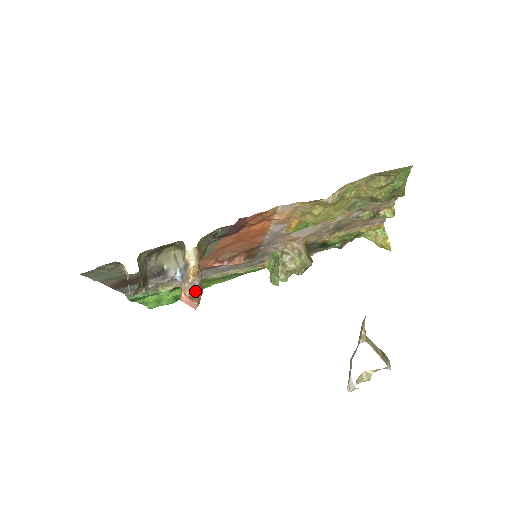
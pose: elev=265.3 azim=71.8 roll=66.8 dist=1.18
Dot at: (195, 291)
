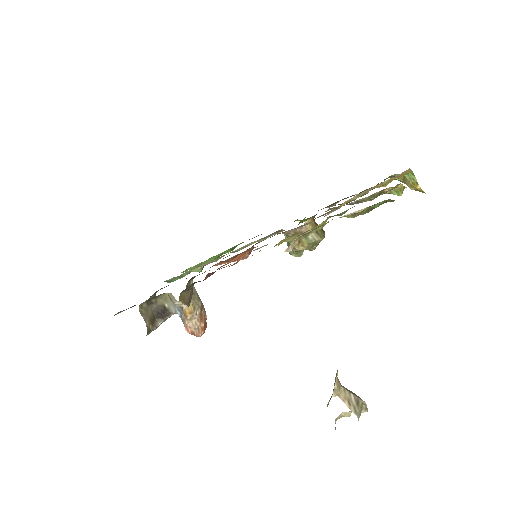
Dot at: (196, 324)
